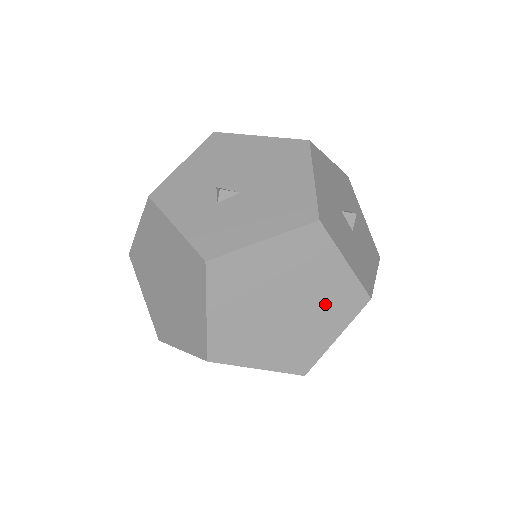
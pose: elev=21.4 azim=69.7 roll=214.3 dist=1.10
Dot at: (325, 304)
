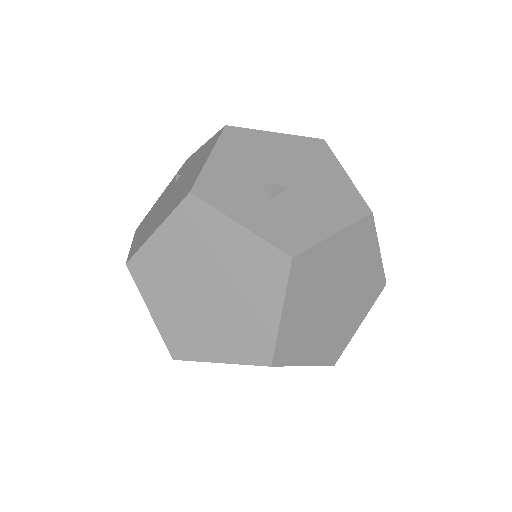
Dot at: (360, 293)
